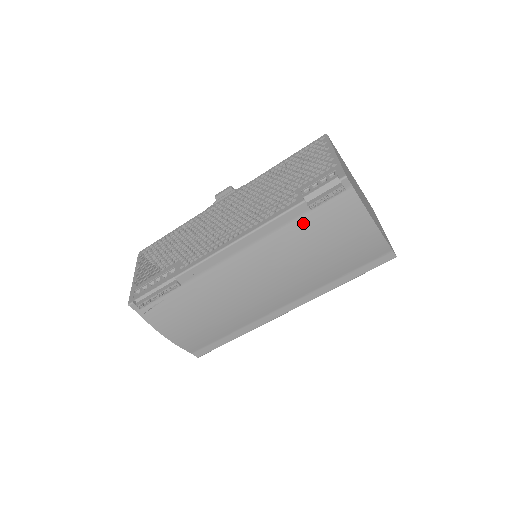
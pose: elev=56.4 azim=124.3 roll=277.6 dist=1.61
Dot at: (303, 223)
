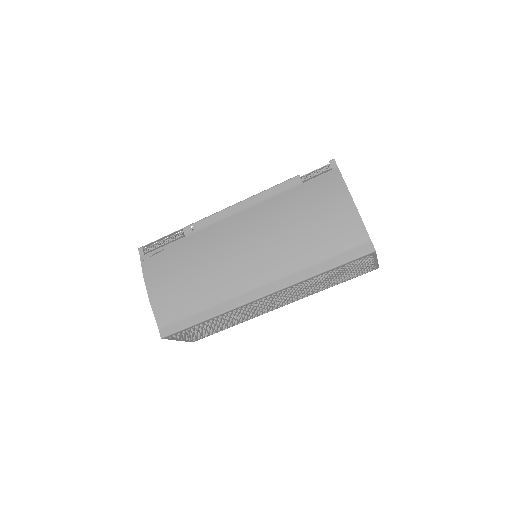
Dot at: (294, 193)
